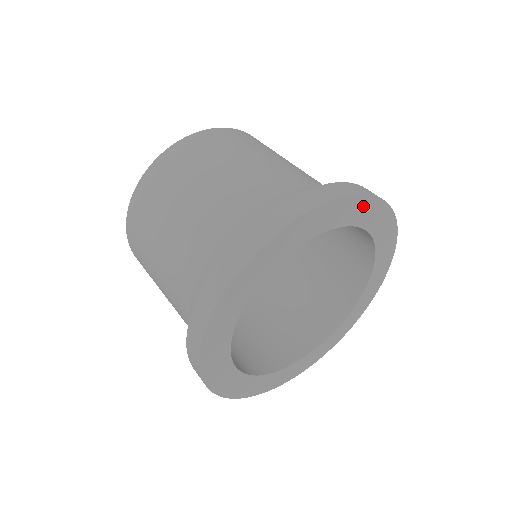
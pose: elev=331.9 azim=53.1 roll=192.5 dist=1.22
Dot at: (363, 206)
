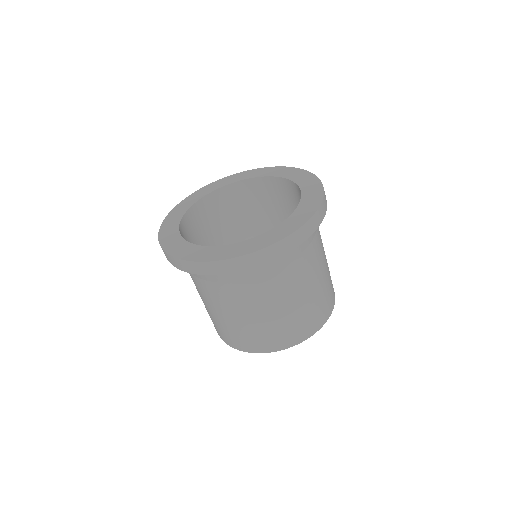
Dot at: (271, 170)
